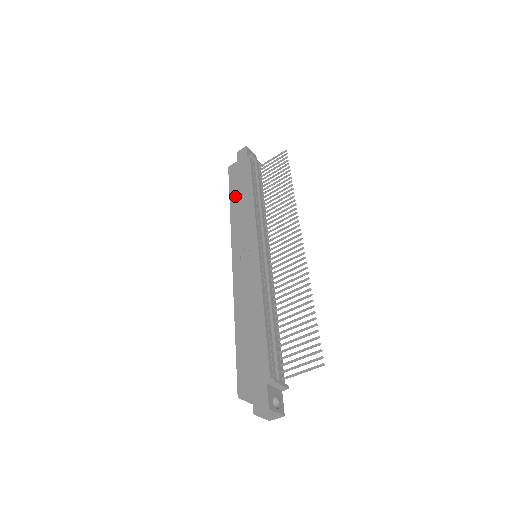
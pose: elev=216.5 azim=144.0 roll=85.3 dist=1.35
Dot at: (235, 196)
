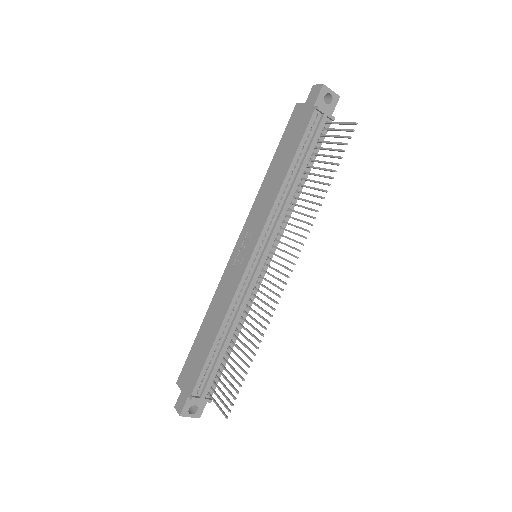
Dot at: (276, 162)
